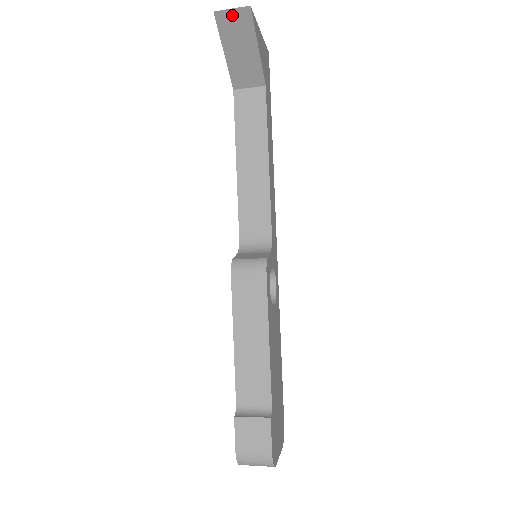
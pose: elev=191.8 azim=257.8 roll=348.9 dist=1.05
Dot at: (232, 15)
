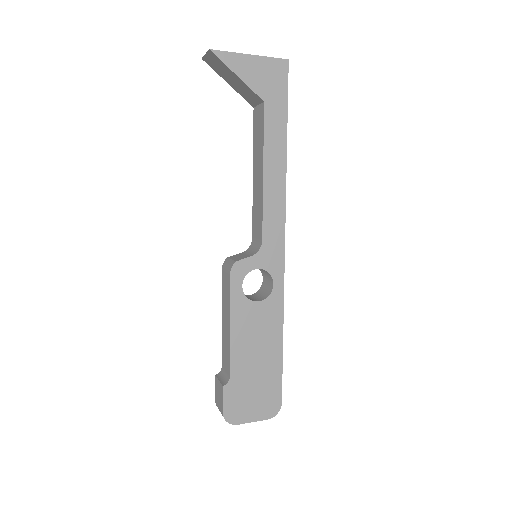
Dot at: (209, 58)
